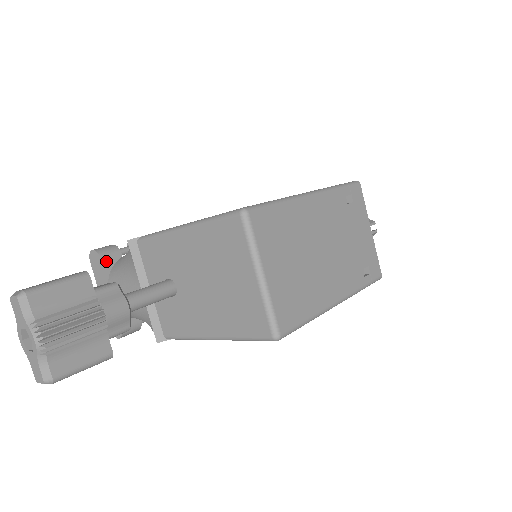
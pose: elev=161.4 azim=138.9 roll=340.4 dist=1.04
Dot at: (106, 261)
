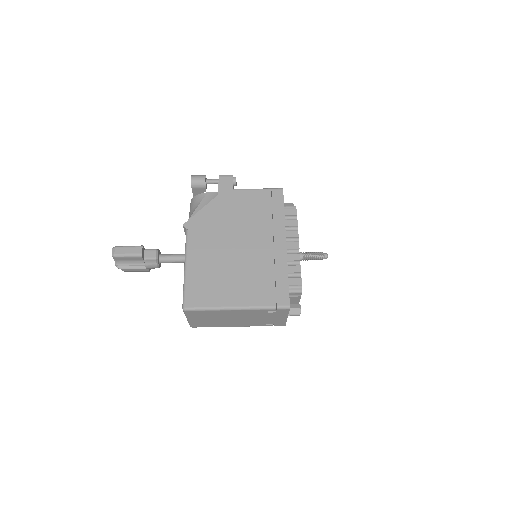
Dot at: (195, 189)
